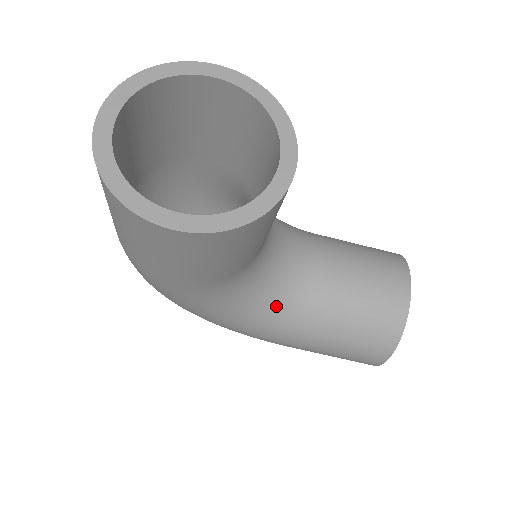
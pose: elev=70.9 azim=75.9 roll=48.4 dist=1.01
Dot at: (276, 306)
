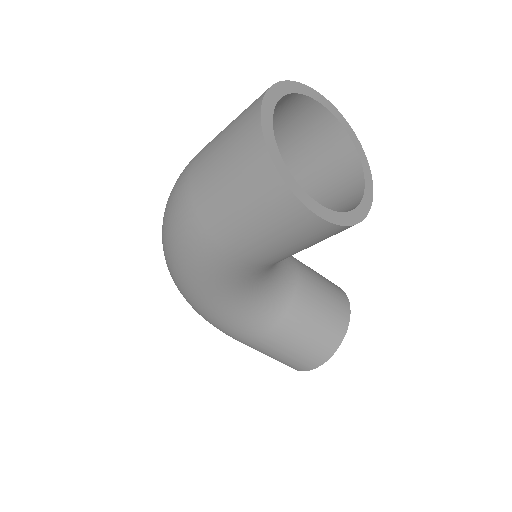
Dot at: (264, 302)
